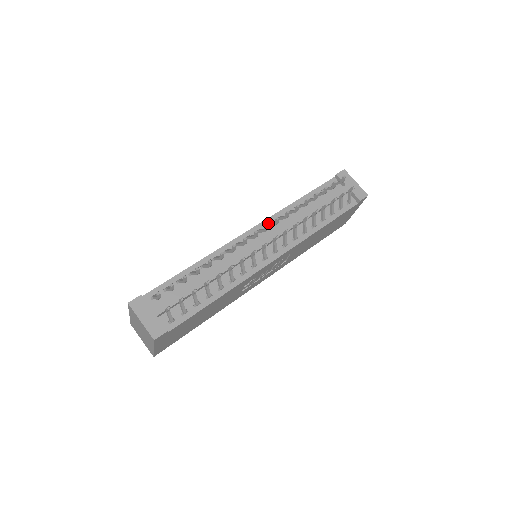
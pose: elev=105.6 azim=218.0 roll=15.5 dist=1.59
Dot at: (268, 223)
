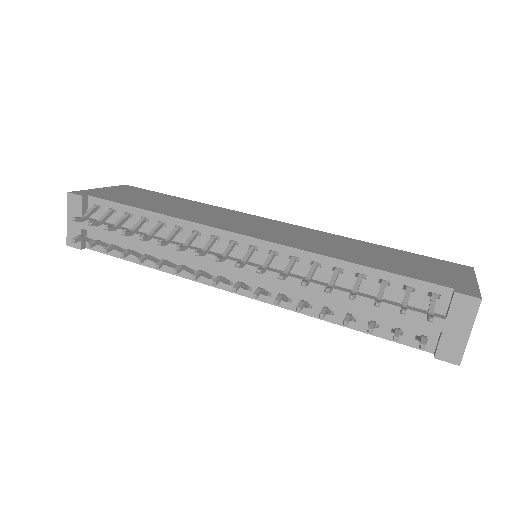
Dot at: (273, 252)
